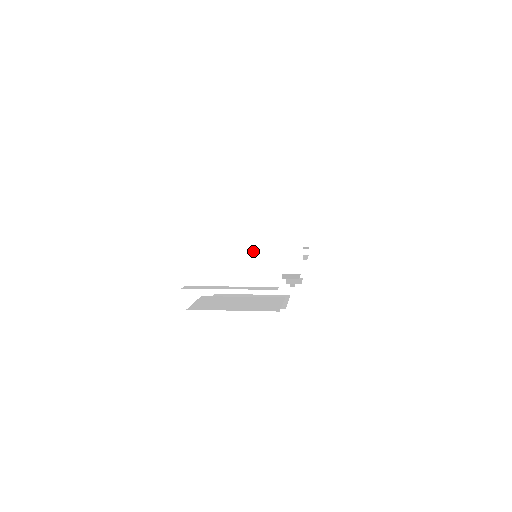
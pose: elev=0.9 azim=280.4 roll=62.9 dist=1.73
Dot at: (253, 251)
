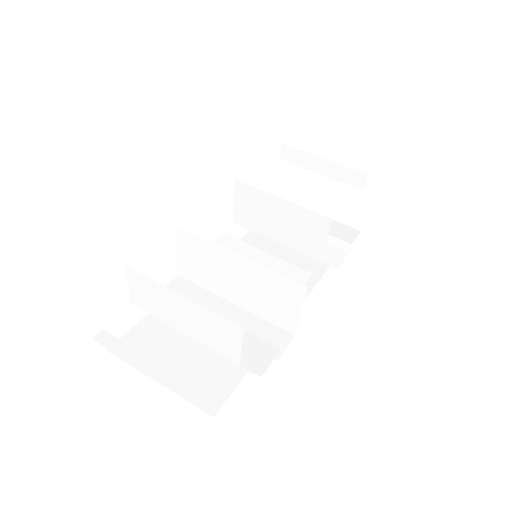
Dot at: (205, 317)
